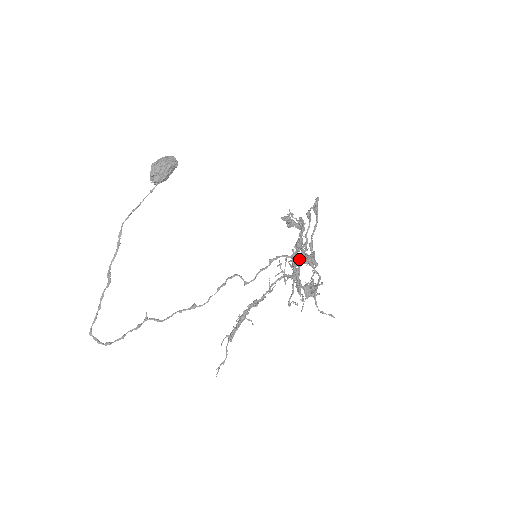
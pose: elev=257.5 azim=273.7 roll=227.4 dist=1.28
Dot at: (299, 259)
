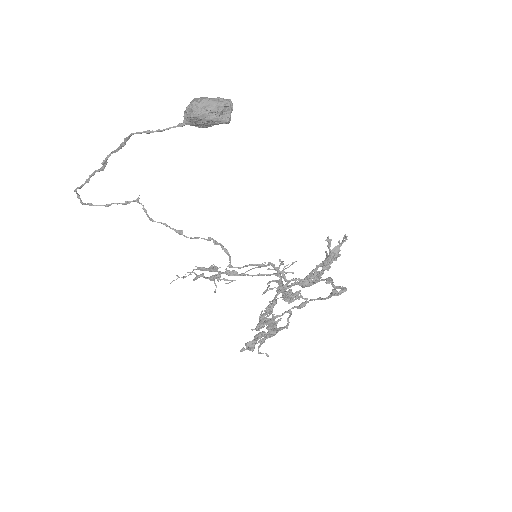
Dot at: (296, 283)
